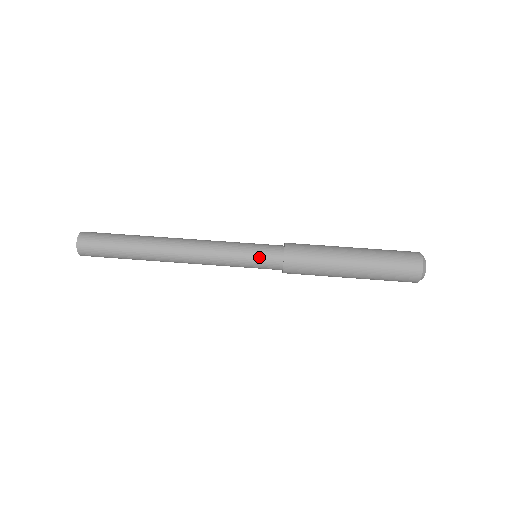
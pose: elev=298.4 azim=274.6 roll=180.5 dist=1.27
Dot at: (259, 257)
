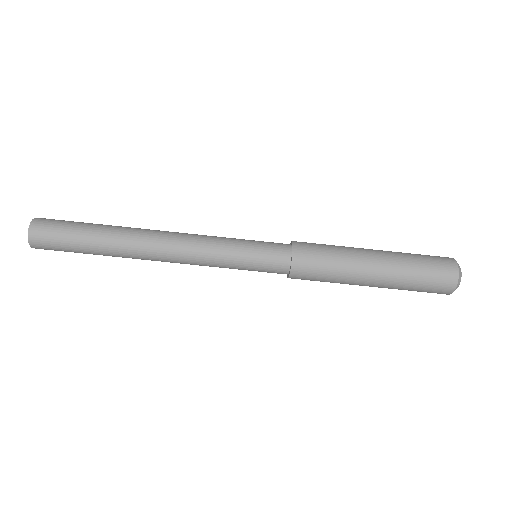
Dot at: (261, 256)
